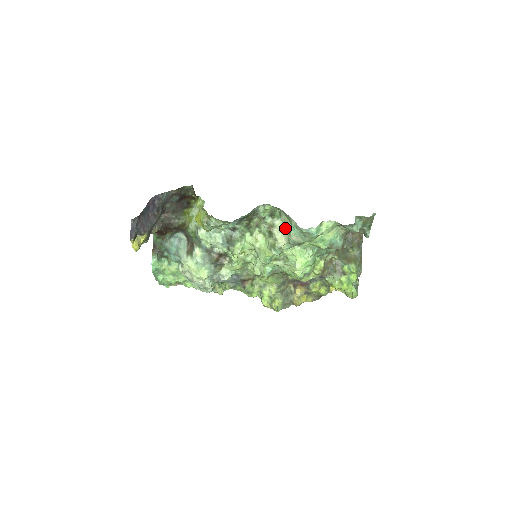
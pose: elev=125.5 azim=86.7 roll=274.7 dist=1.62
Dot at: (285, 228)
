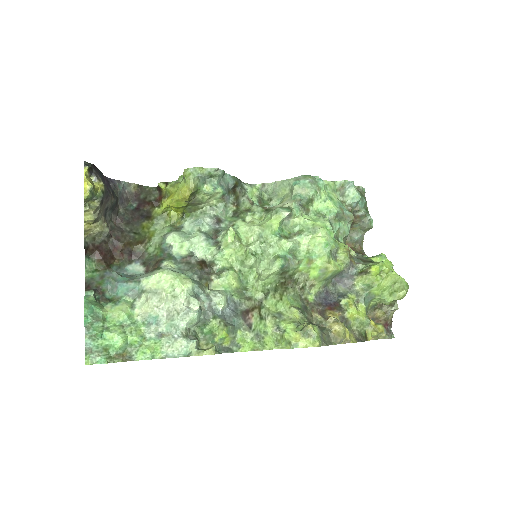
Dot at: (283, 200)
